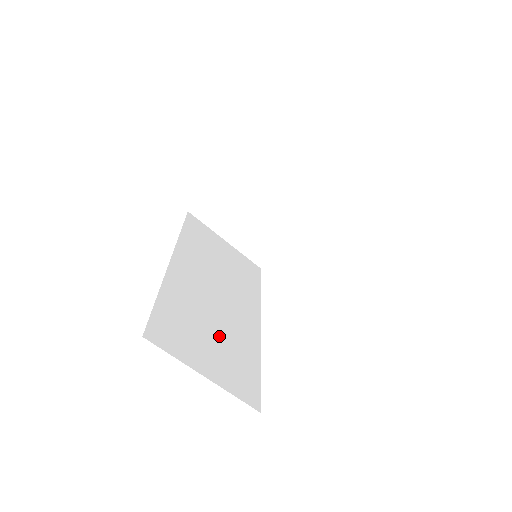
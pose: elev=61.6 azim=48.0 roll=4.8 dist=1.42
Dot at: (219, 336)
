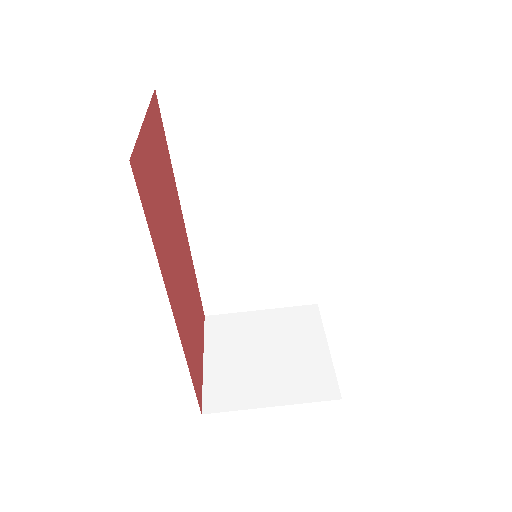
Dot at: occluded
